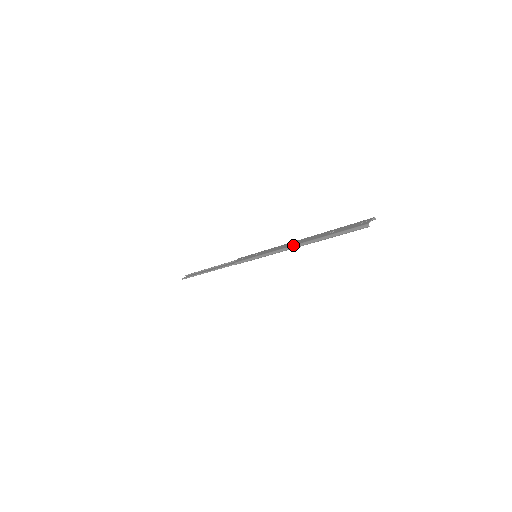
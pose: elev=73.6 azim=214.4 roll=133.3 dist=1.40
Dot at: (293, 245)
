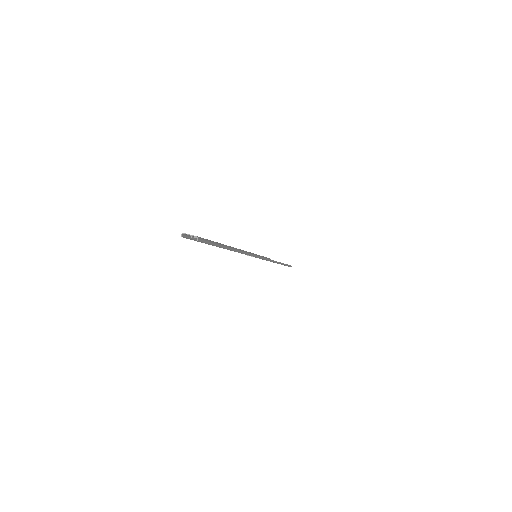
Dot at: occluded
